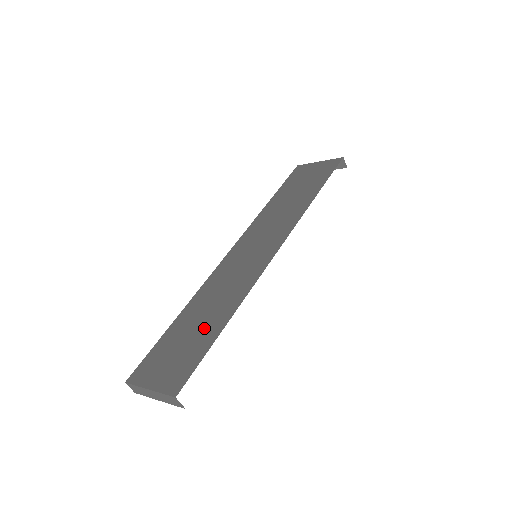
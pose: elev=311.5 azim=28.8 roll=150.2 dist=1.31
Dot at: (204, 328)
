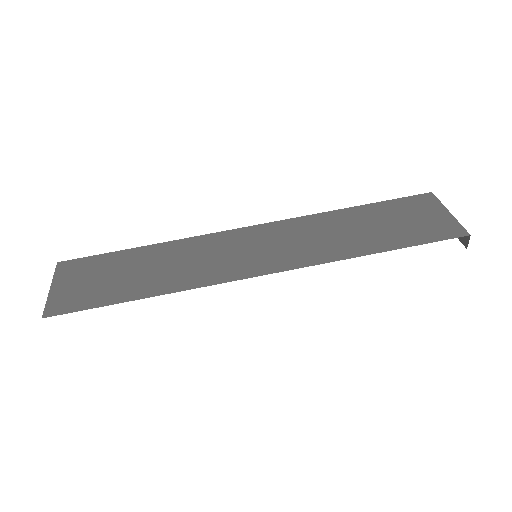
Dot at: (130, 282)
